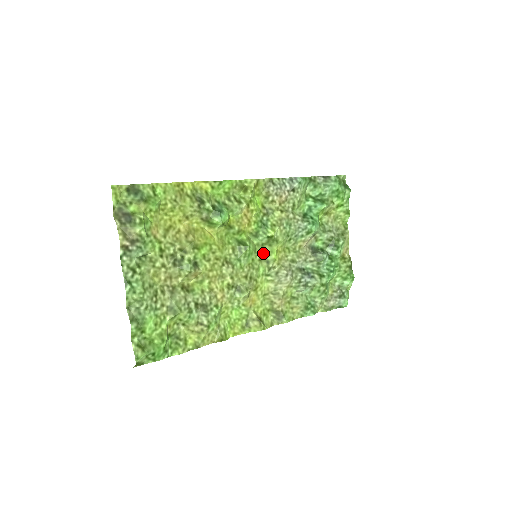
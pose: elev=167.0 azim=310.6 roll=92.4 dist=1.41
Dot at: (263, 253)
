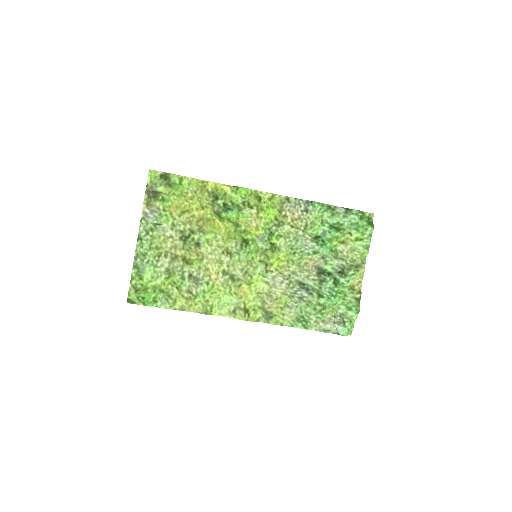
Dot at: (264, 256)
